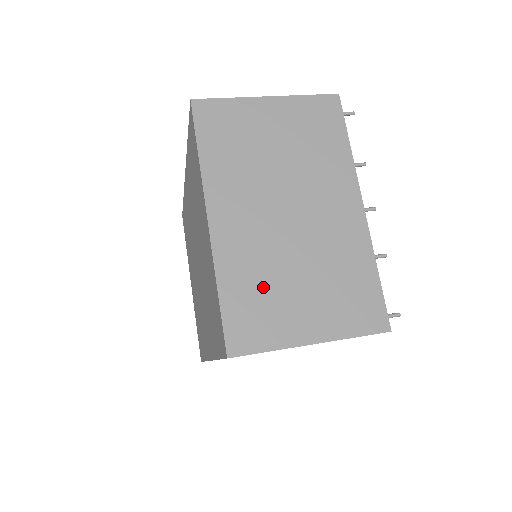
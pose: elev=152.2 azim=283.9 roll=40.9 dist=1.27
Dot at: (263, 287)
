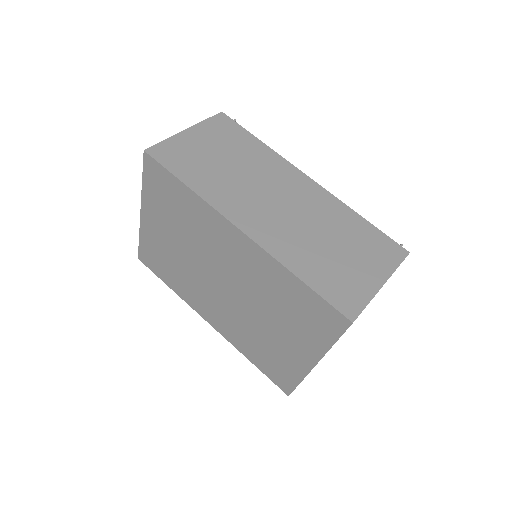
Dot at: occluded
